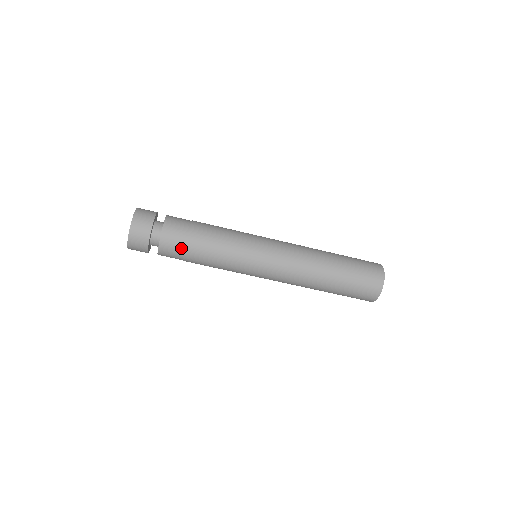
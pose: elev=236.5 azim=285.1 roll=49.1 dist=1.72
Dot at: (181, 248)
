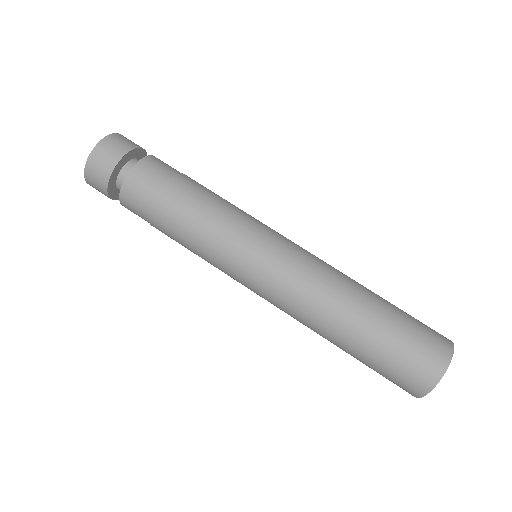
Dot at: (173, 172)
